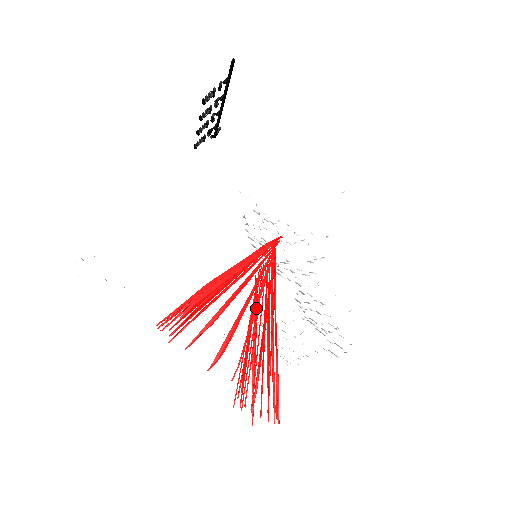
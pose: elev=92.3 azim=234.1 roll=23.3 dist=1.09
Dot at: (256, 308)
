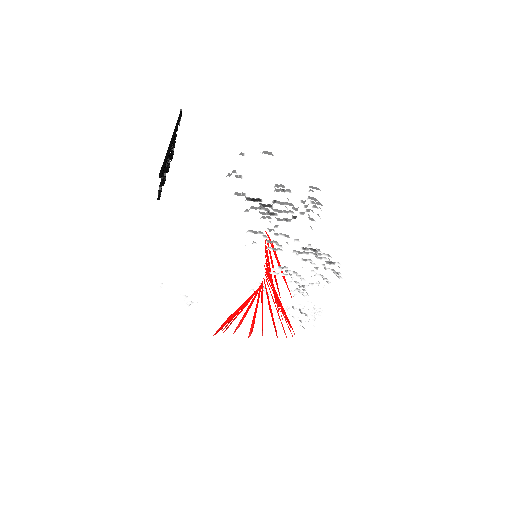
Dot at: (262, 310)
